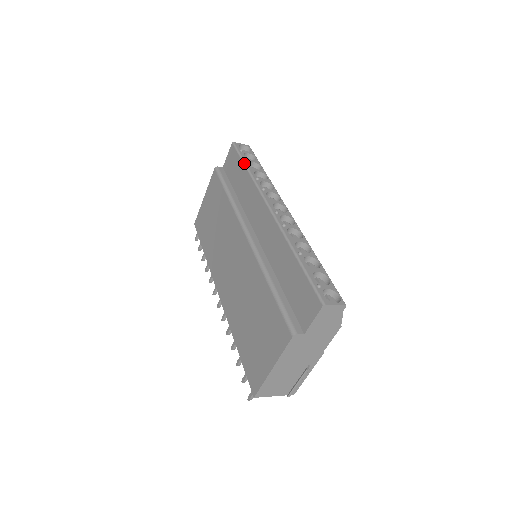
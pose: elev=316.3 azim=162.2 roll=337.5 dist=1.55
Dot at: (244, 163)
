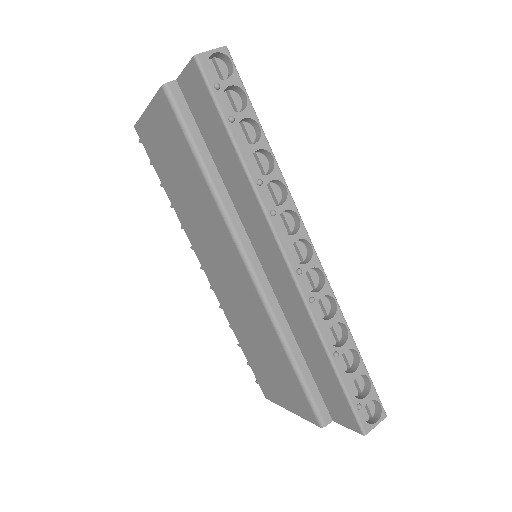
Dot at: (229, 135)
